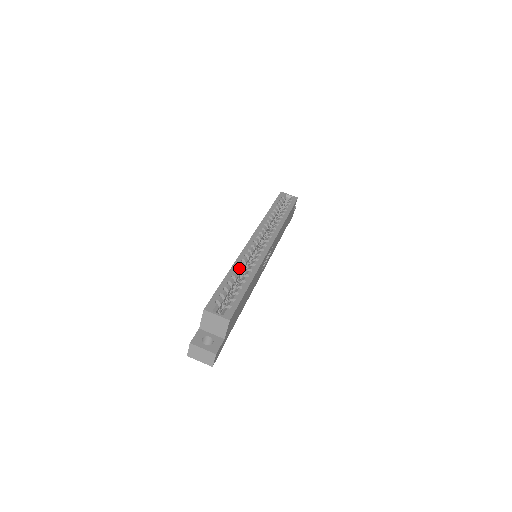
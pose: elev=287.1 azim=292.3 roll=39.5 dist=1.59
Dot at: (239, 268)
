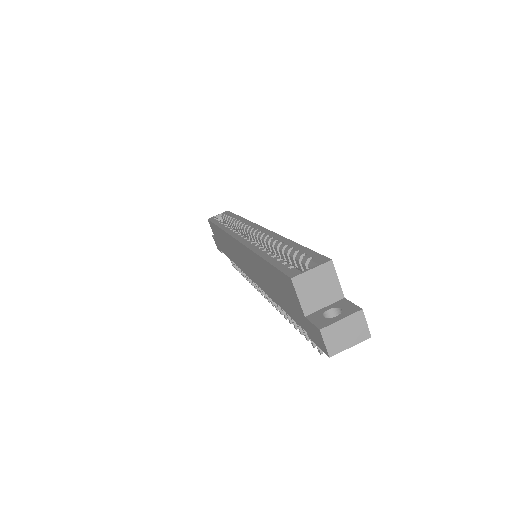
Dot at: (263, 248)
